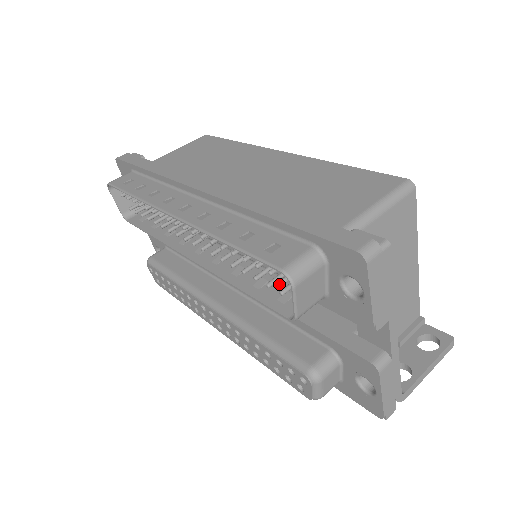
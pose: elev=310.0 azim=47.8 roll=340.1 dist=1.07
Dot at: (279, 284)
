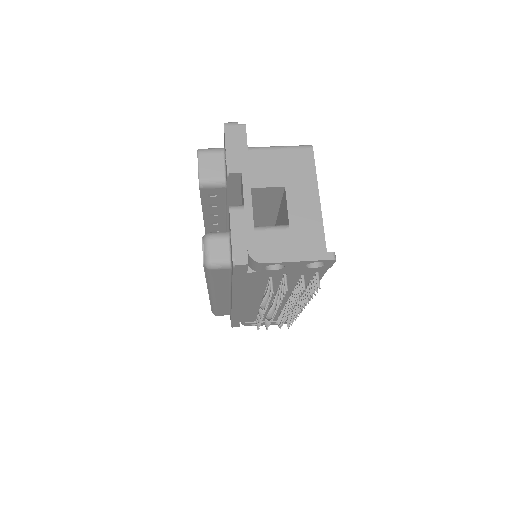
Dot at: (219, 199)
